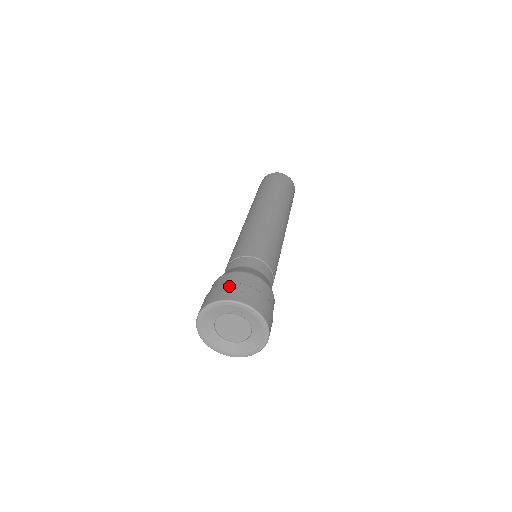
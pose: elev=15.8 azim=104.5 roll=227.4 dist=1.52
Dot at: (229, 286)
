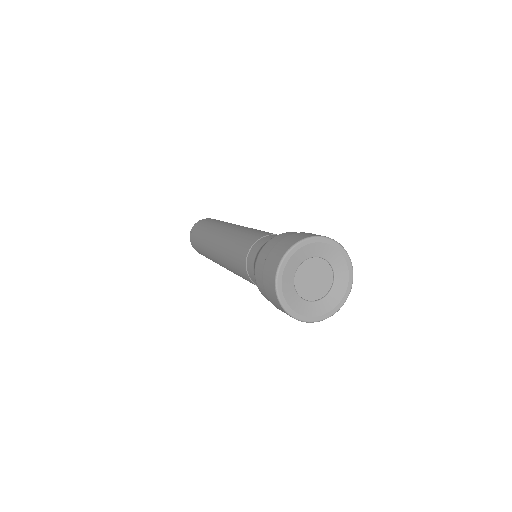
Dot at: occluded
